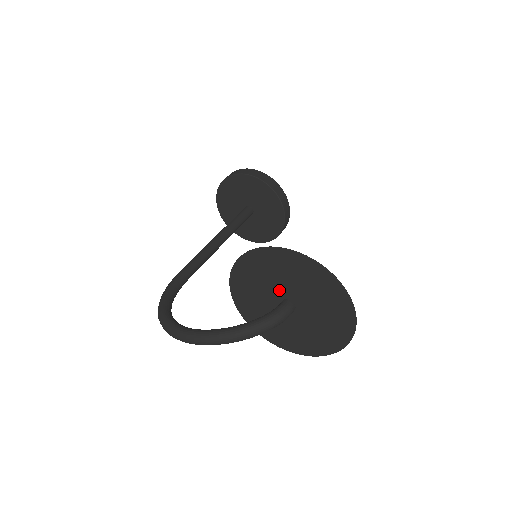
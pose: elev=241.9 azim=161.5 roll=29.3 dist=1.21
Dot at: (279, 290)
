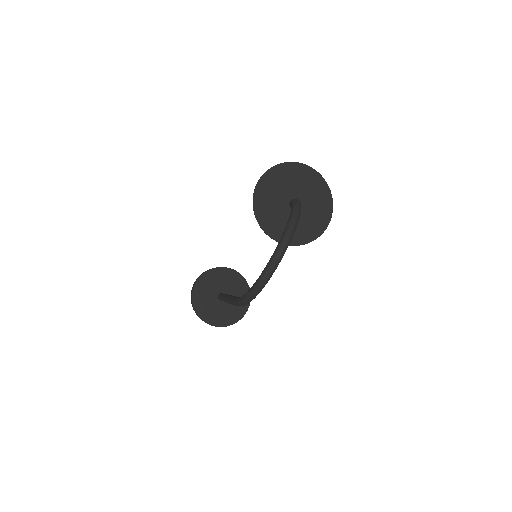
Dot at: (283, 201)
